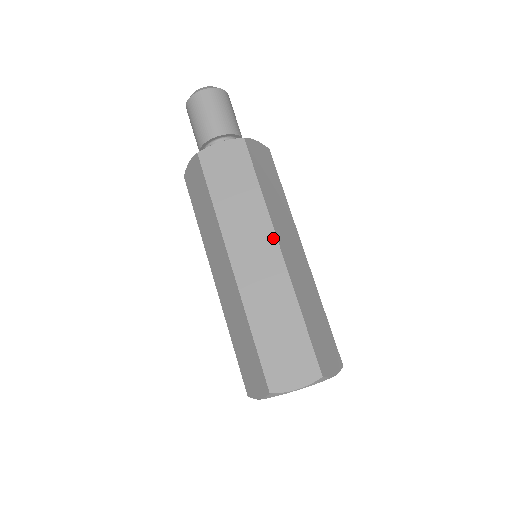
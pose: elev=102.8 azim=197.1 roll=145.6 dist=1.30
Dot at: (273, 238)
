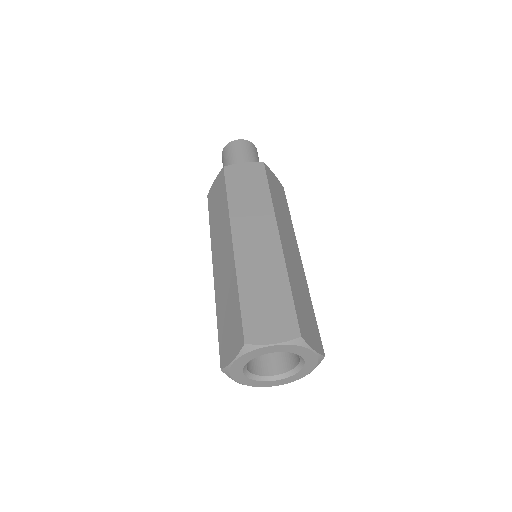
Dot at: (274, 226)
